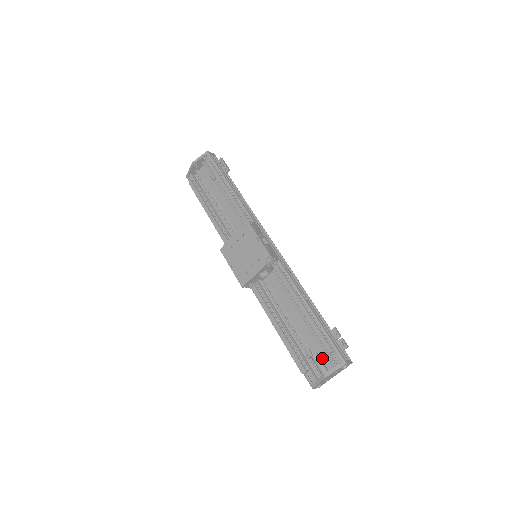
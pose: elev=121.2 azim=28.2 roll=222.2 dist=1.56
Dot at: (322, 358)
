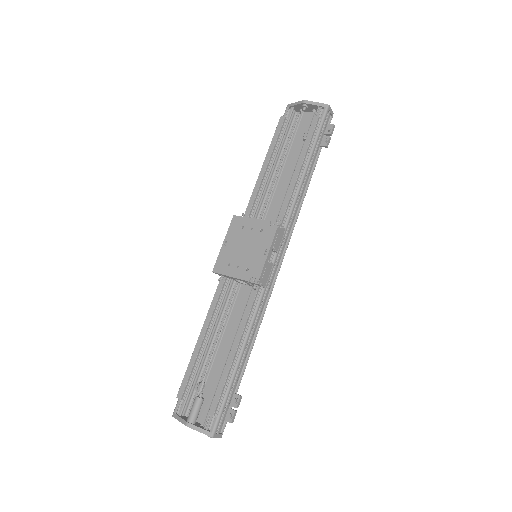
Dot at: (205, 404)
